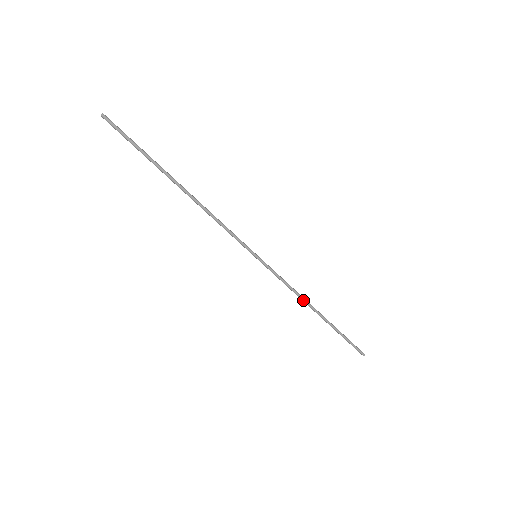
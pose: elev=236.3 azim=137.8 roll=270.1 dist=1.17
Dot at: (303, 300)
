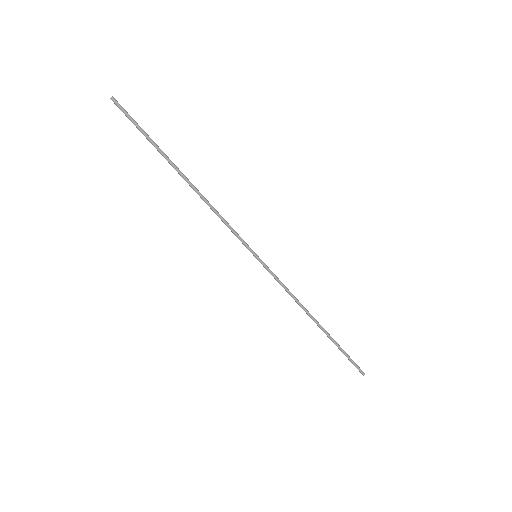
Dot at: (302, 308)
